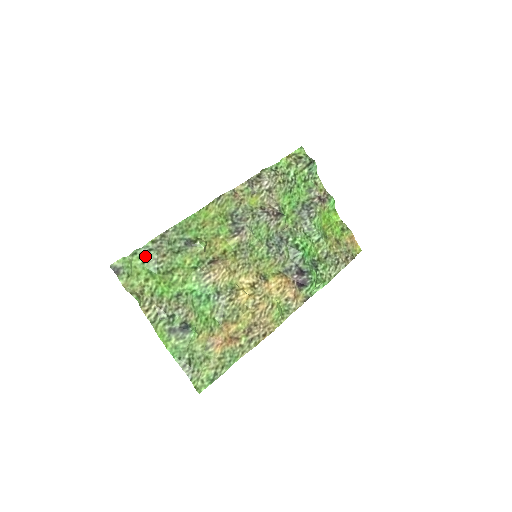
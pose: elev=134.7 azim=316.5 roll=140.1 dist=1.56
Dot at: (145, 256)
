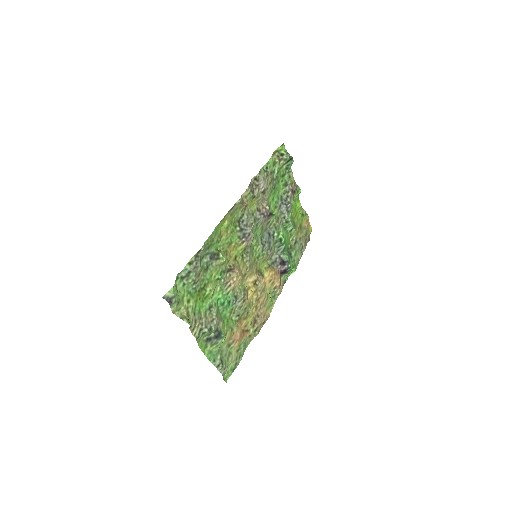
Dot at: (185, 279)
